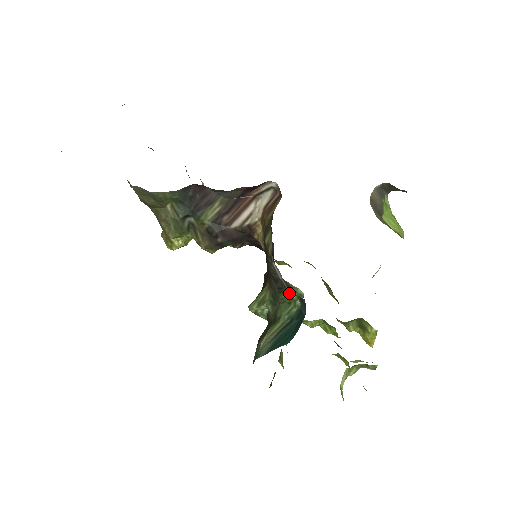
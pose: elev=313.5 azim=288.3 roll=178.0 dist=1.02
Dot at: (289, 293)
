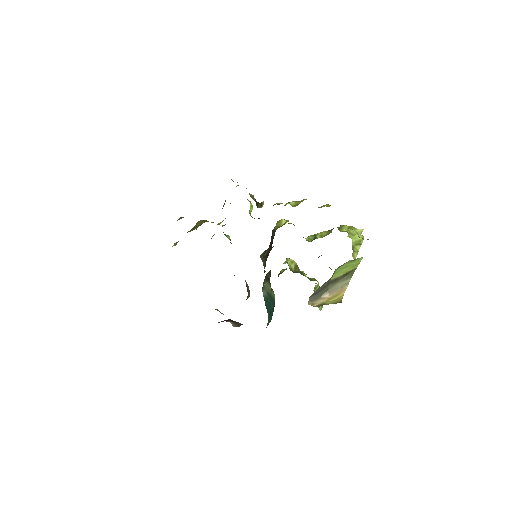
Dot at: occluded
